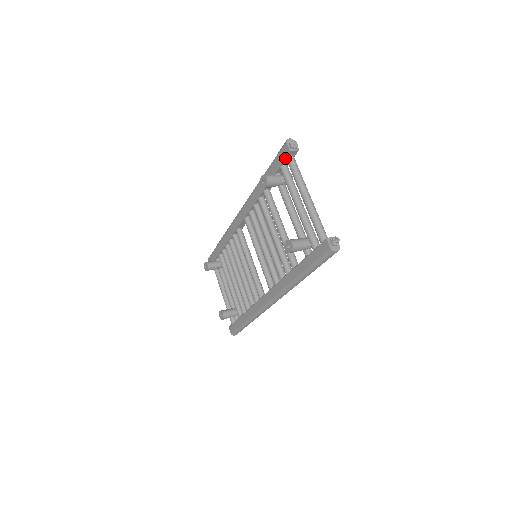
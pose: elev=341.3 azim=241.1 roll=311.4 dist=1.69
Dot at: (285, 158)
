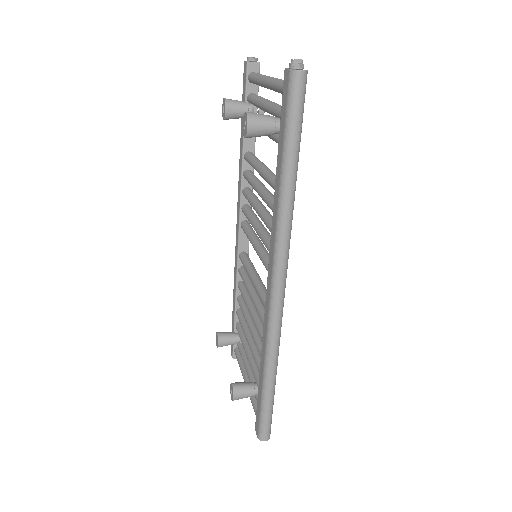
Dot at: (247, 79)
